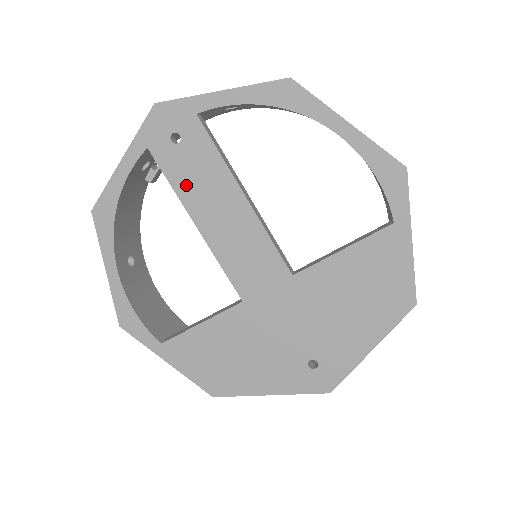
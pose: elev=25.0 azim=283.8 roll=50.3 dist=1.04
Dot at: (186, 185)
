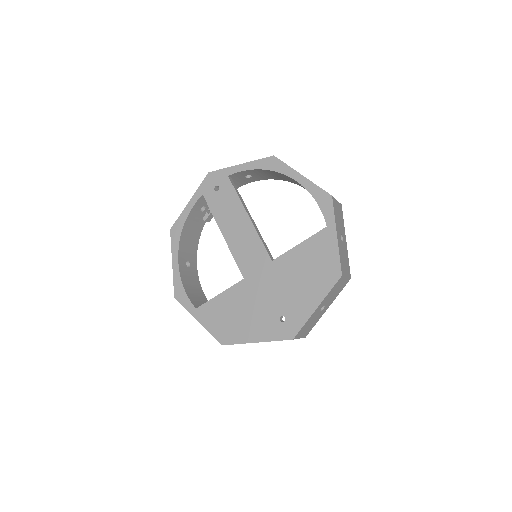
Dot at: (219, 212)
